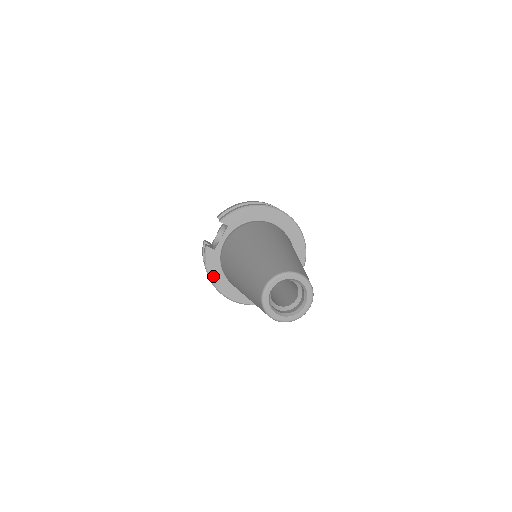
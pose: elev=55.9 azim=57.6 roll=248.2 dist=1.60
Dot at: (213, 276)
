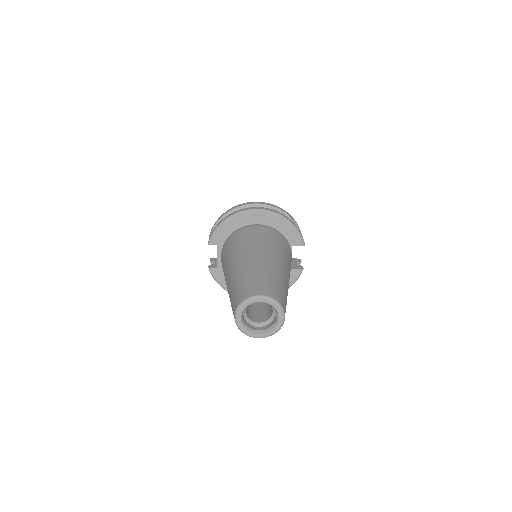
Dot at: occluded
